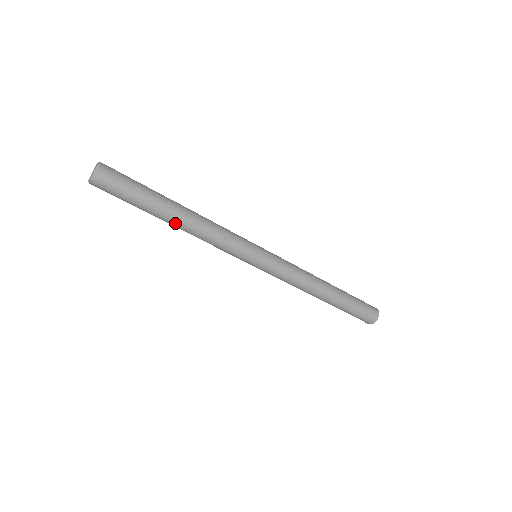
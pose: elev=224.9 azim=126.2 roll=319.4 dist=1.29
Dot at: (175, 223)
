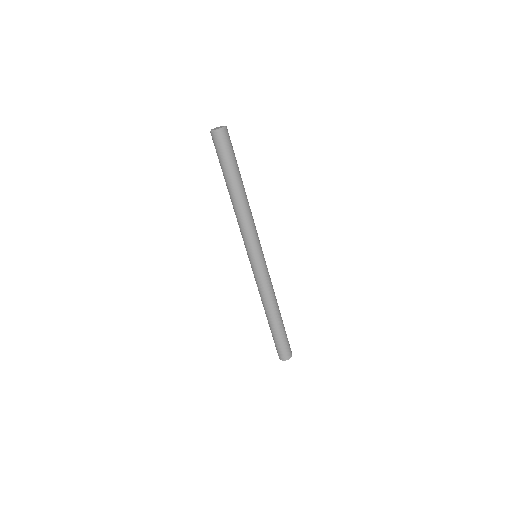
Dot at: (236, 195)
